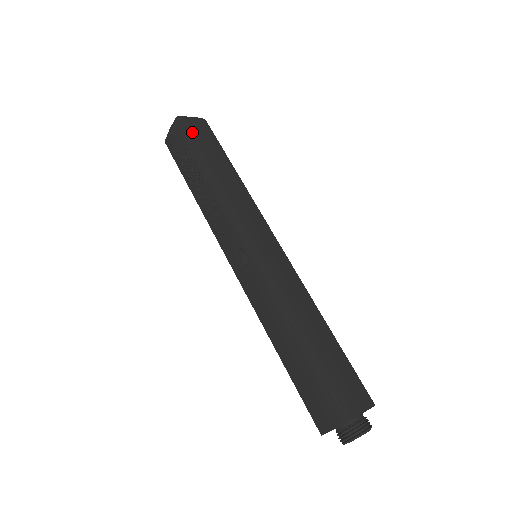
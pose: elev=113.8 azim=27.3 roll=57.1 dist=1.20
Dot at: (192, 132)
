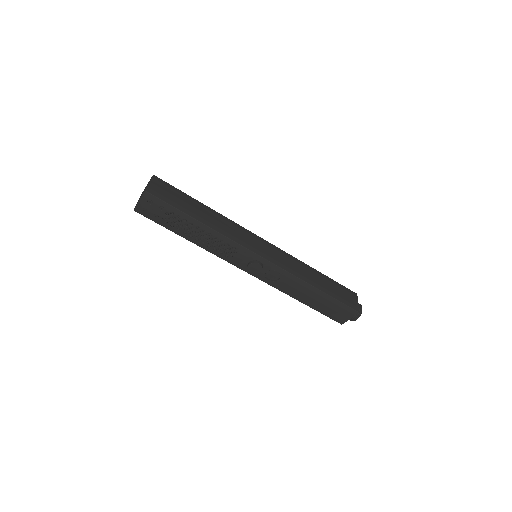
Dot at: (164, 197)
